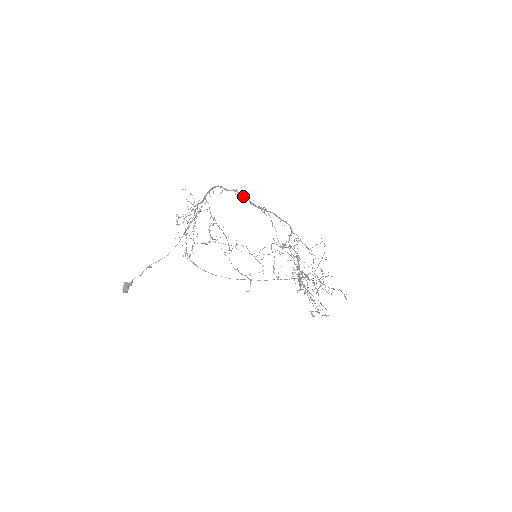
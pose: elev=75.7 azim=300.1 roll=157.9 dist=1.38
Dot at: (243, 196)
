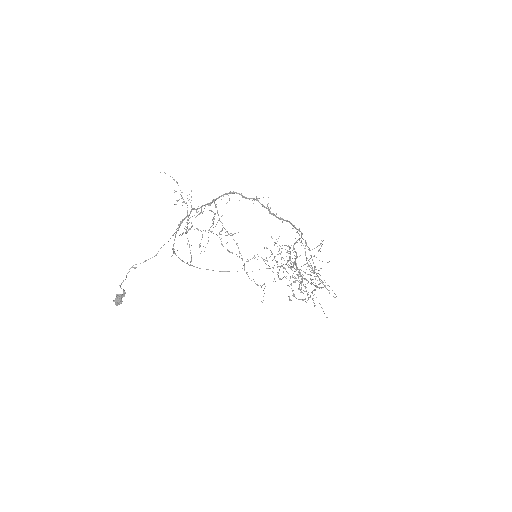
Dot at: (263, 205)
